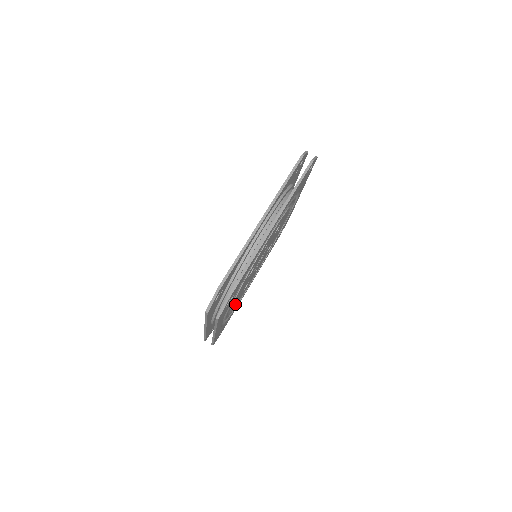
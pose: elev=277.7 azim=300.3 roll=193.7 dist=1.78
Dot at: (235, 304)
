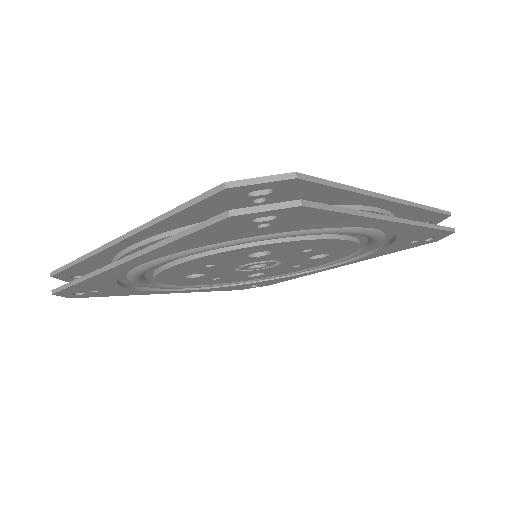
Dot at: (238, 280)
